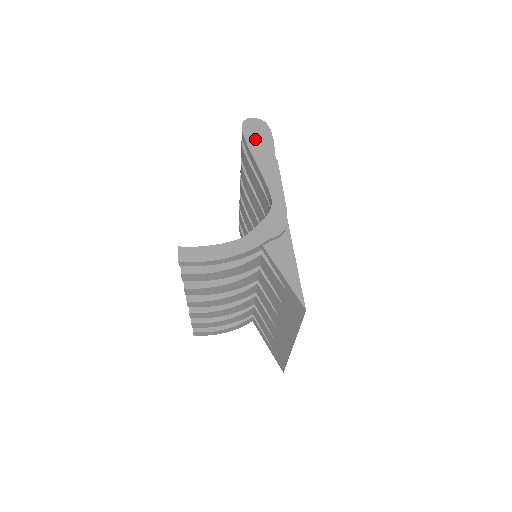
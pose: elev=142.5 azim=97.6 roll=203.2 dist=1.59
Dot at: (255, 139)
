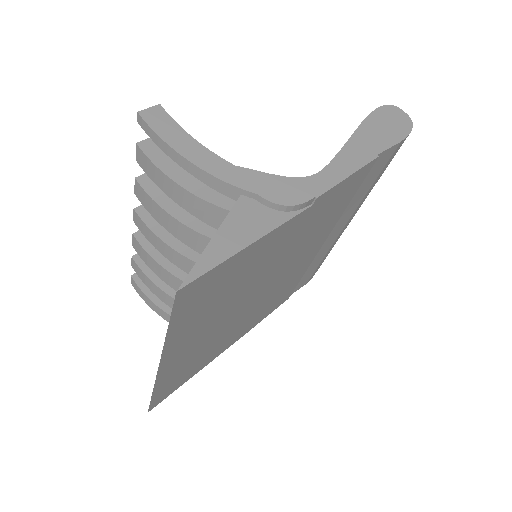
Dot at: (380, 124)
